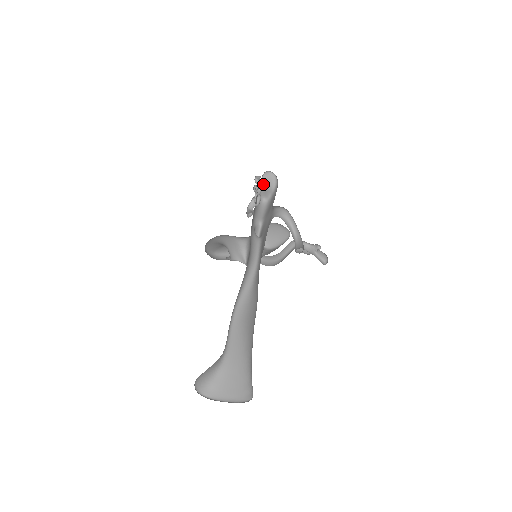
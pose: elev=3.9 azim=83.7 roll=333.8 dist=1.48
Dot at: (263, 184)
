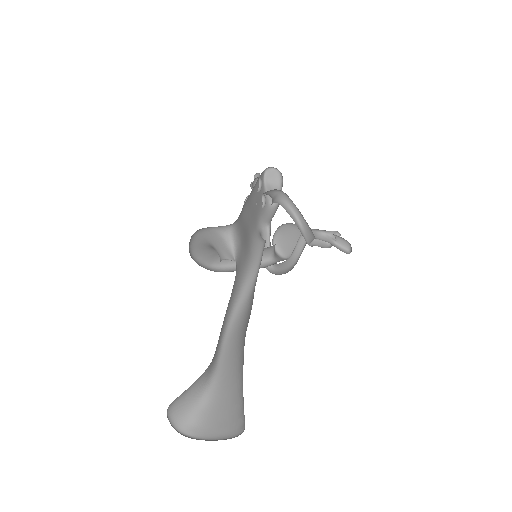
Dot at: (267, 184)
